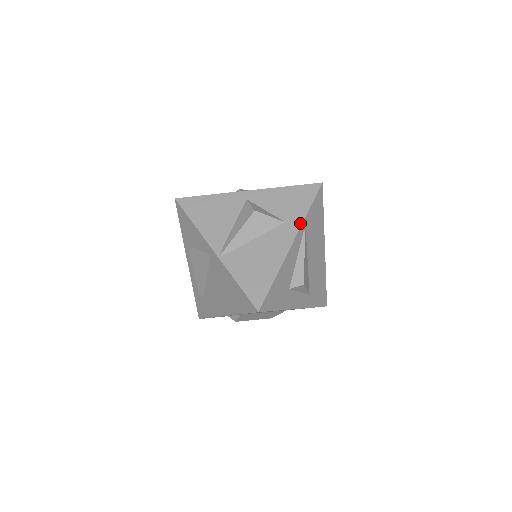
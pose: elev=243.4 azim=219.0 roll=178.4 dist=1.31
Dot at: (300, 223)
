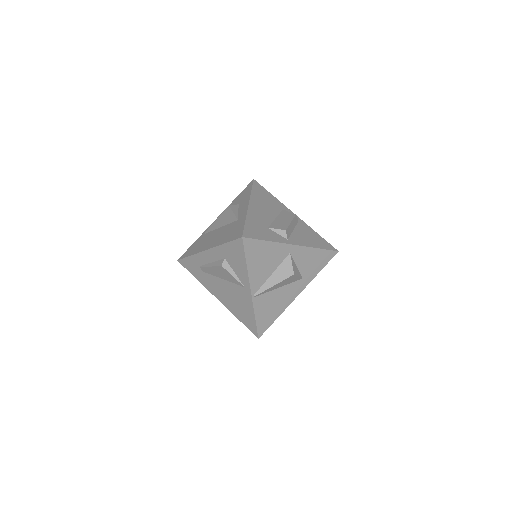
Dot at: (310, 281)
